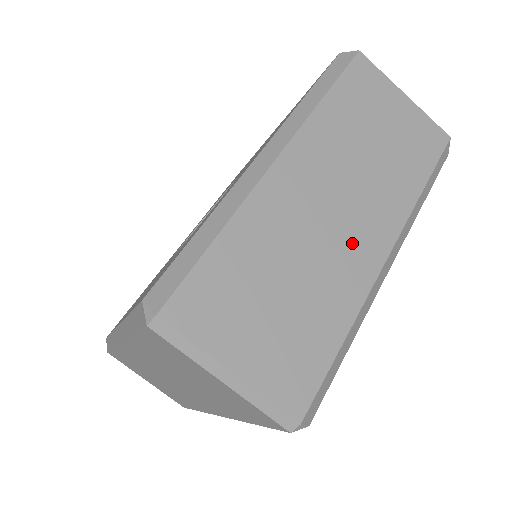
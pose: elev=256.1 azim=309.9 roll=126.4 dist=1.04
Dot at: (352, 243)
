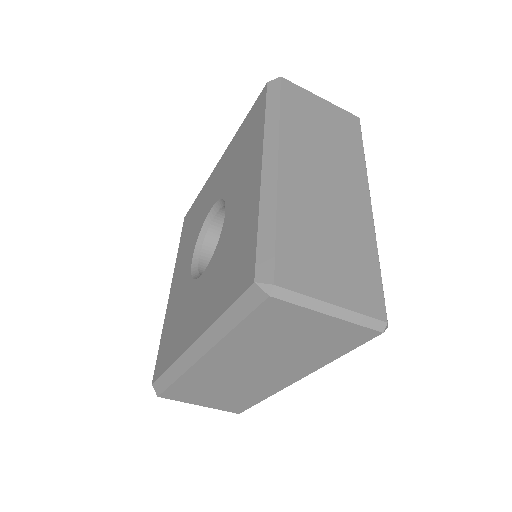
Dot at: (265, 380)
